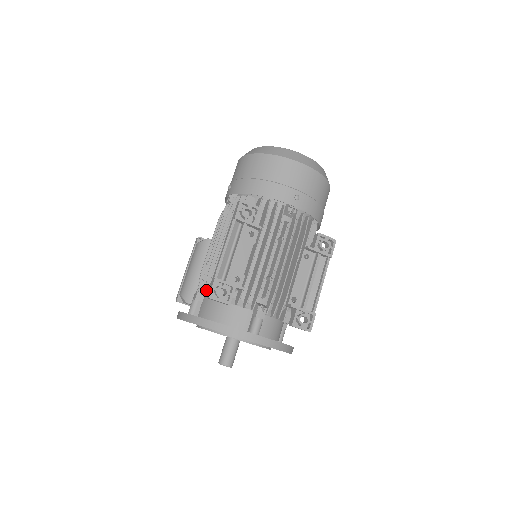
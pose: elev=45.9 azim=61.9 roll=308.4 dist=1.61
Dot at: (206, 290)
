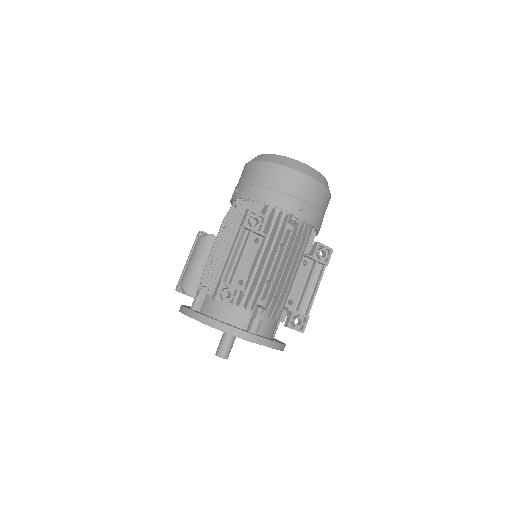
Dot at: (210, 288)
